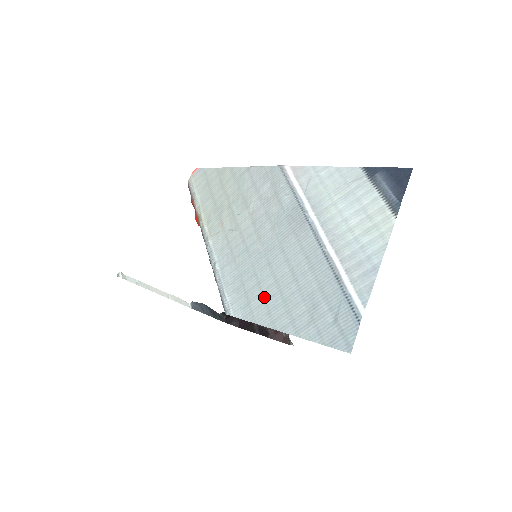
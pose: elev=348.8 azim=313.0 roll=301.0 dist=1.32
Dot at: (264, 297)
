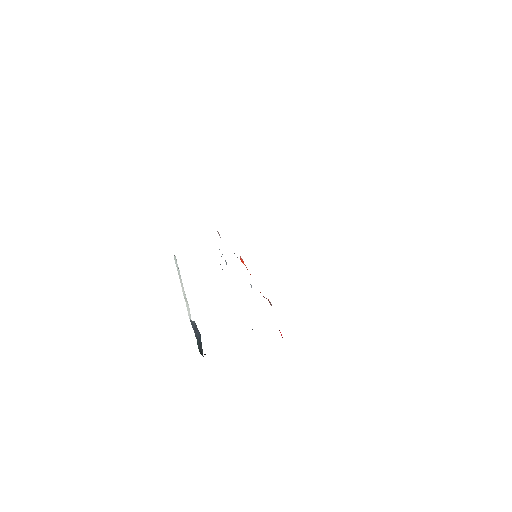
Dot at: occluded
